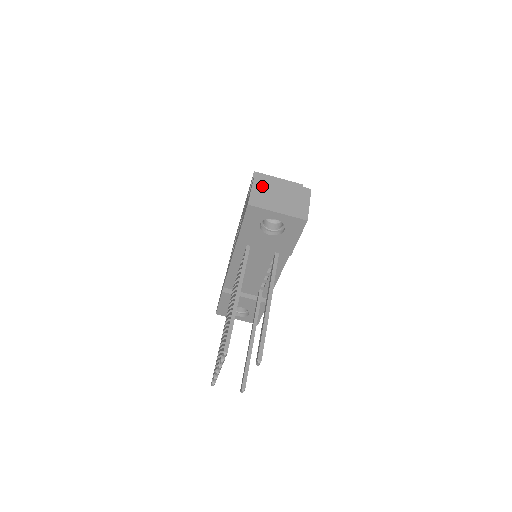
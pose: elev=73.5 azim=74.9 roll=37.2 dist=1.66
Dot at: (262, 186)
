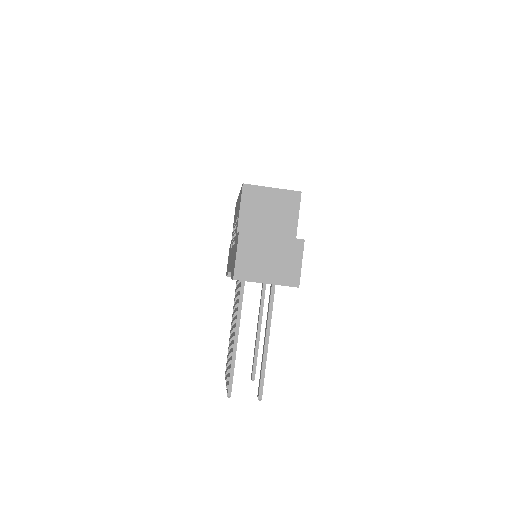
Dot at: (248, 249)
